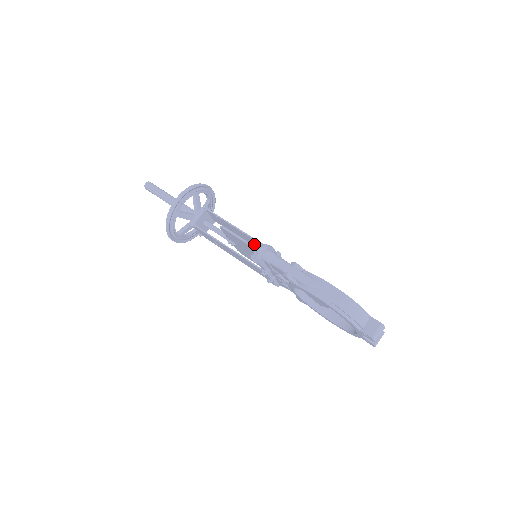
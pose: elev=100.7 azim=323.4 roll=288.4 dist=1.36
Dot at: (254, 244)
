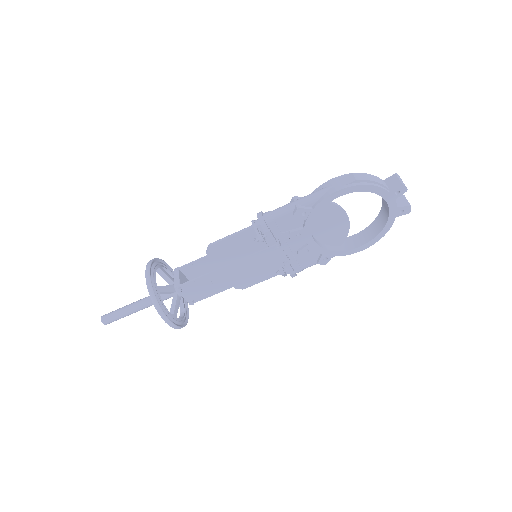
Dot at: occluded
